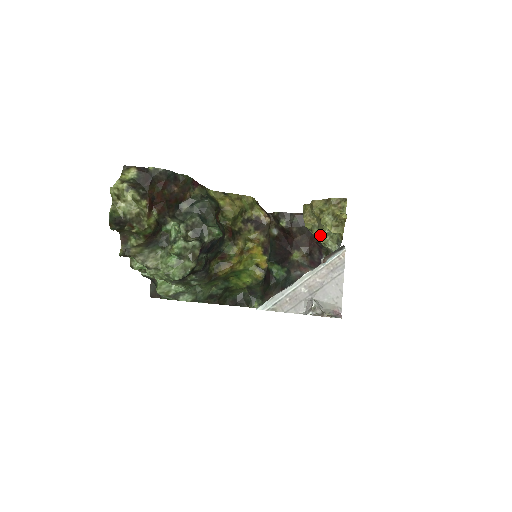
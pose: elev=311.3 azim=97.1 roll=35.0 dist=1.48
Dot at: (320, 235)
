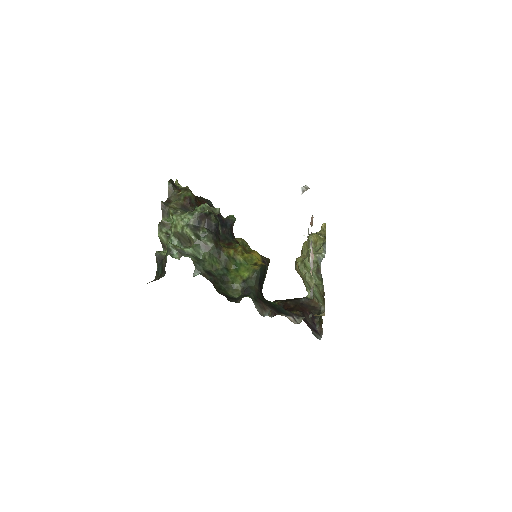
Dot at: (309, 249)
